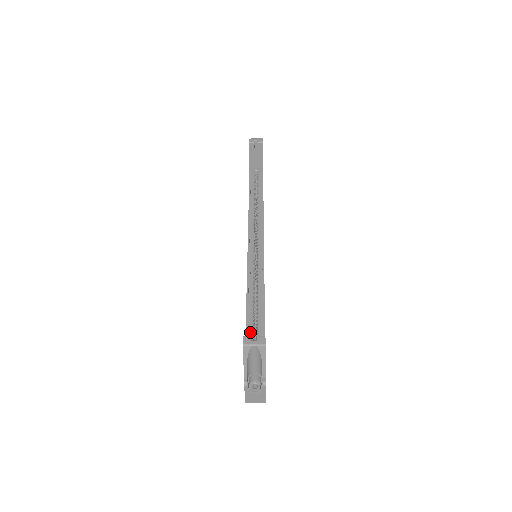
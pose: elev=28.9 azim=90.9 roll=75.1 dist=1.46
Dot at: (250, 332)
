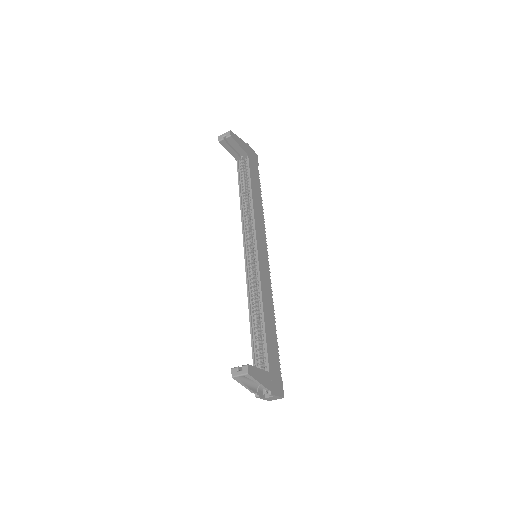
Dot at: (257, 341)
